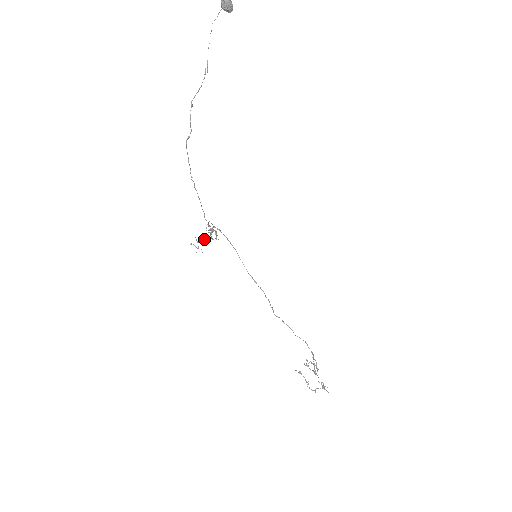
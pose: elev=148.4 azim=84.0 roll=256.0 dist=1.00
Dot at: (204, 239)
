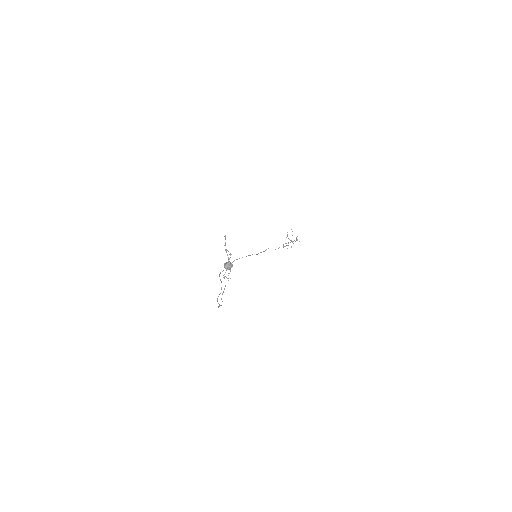
Dot at: occluded
